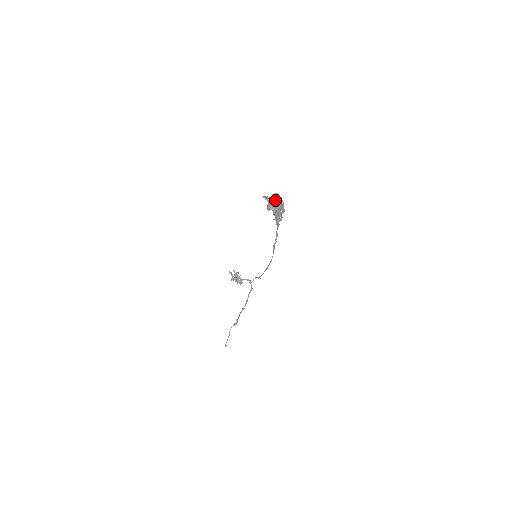
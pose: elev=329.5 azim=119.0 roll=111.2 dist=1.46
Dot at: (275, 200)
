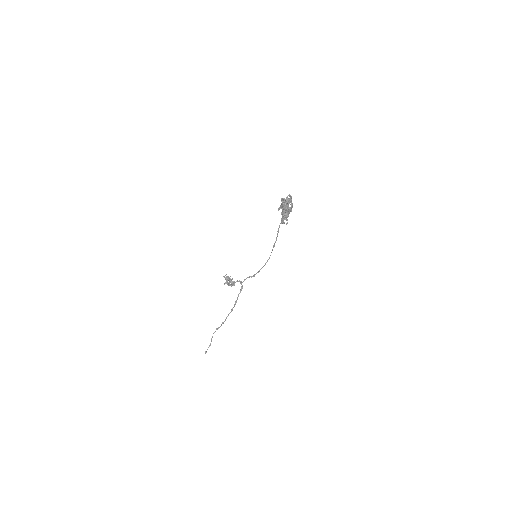
Dot at: (291, 201)
